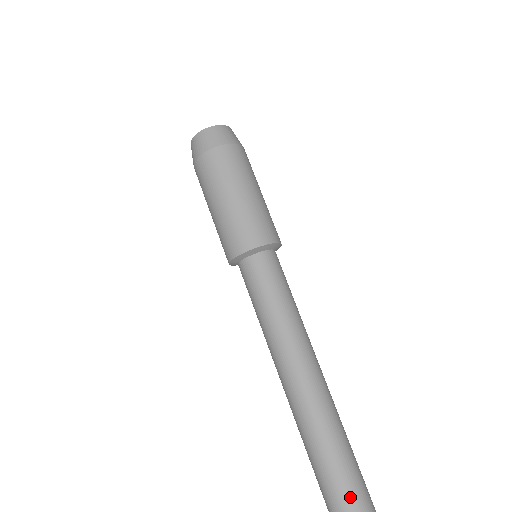
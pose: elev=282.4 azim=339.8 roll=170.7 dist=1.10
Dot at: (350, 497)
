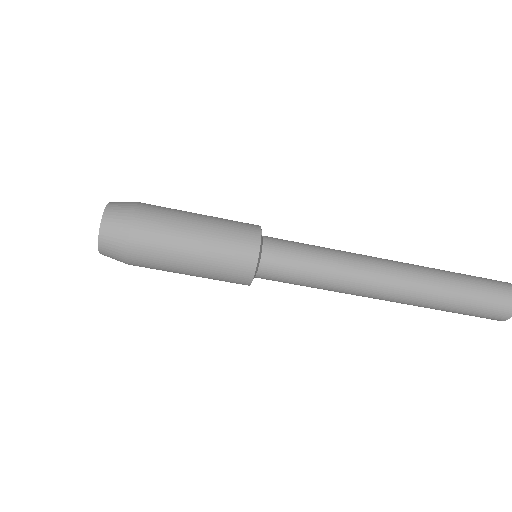
Dot at: (492, 303)
